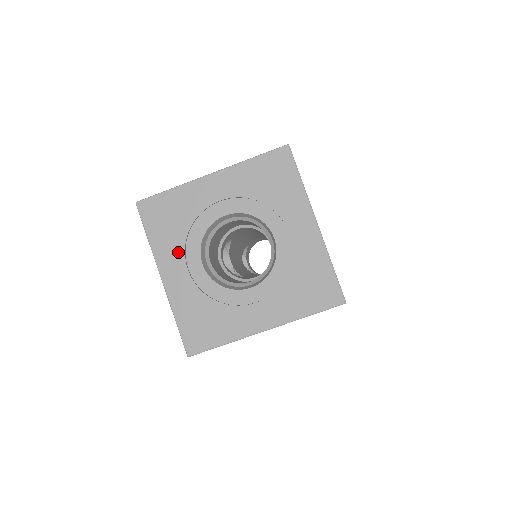
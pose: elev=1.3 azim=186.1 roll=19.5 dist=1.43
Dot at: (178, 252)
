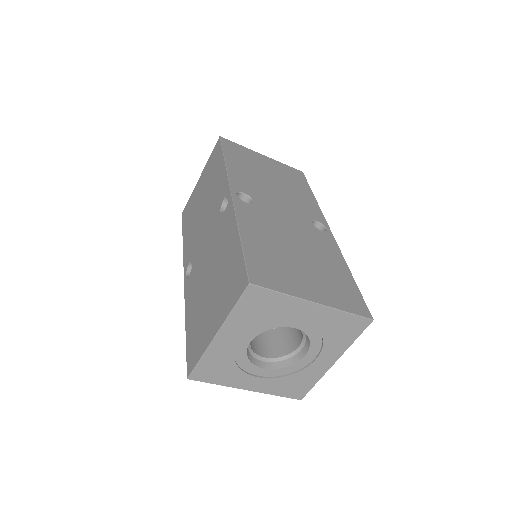
Dot at: (243, 376)
